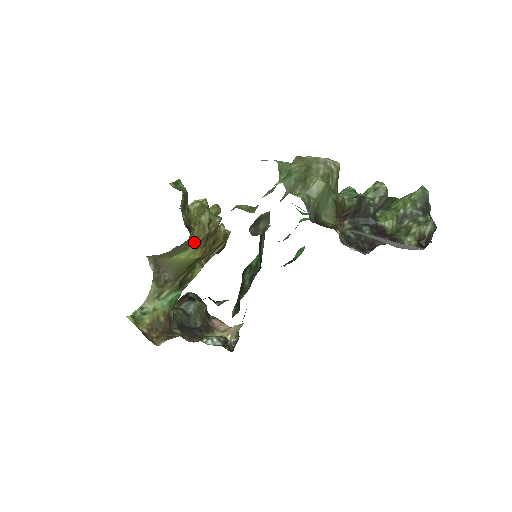
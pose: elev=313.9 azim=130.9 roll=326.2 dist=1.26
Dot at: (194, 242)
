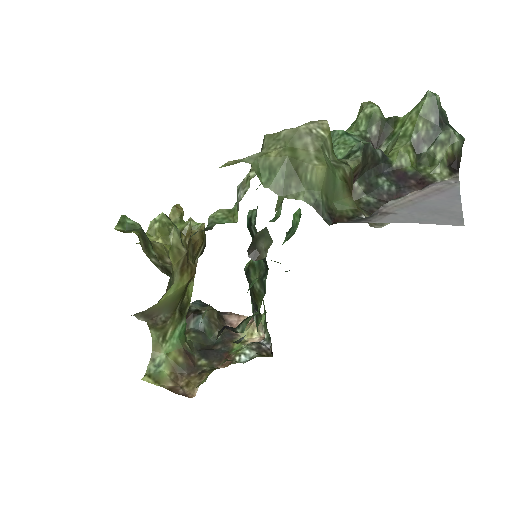
Dot at: (176, 271)
